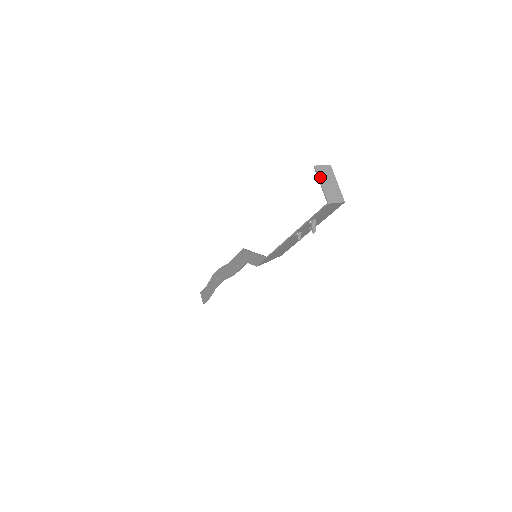
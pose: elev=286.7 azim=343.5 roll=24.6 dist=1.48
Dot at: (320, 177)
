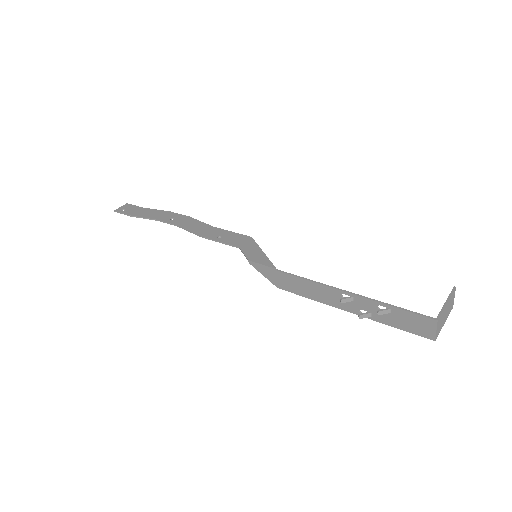
Dot at: (450, 298)
